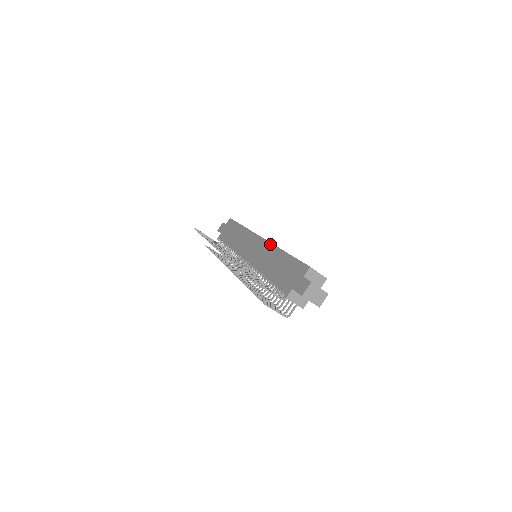
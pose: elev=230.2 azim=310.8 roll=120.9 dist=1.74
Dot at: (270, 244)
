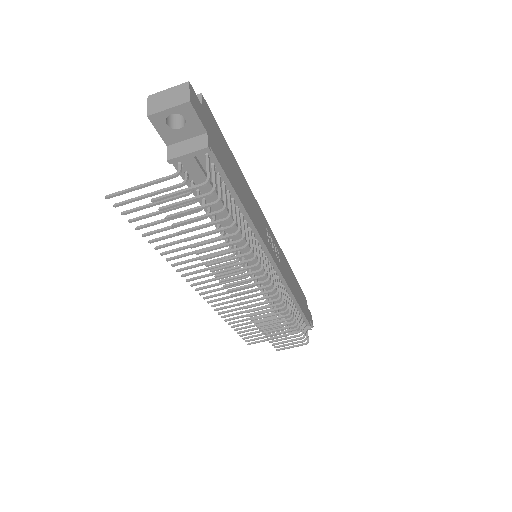
Dot at: occluded
